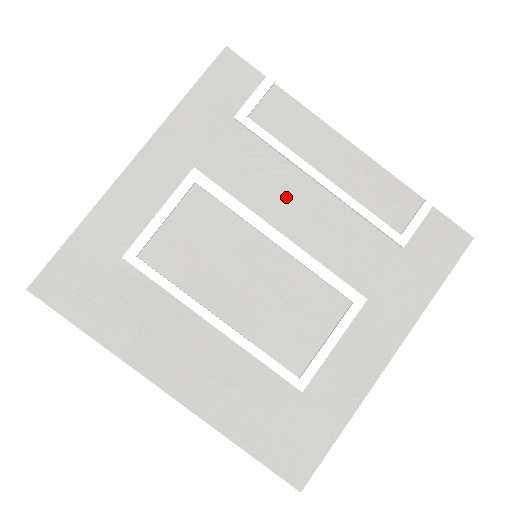
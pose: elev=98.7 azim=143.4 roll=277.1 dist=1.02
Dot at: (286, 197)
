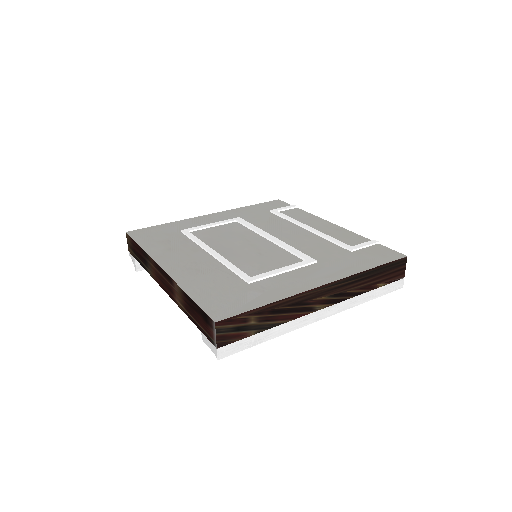
Dot at: (284, 230)
